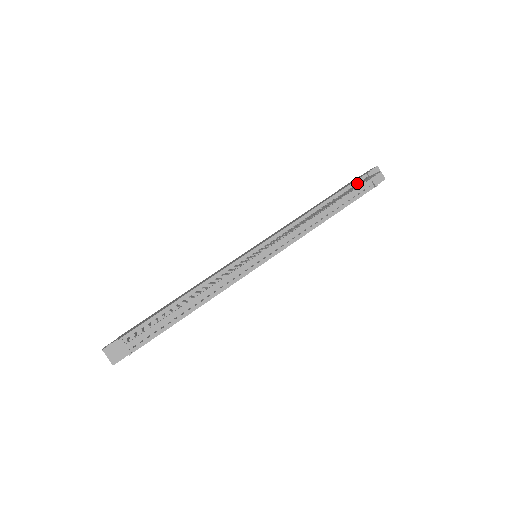
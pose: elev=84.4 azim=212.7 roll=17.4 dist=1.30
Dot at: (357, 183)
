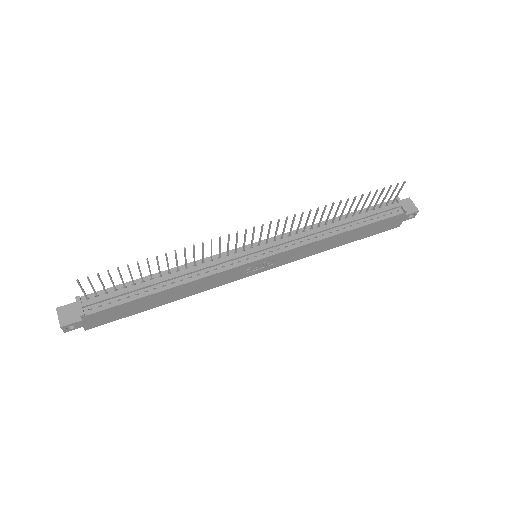
Dot at: (383, 205)
